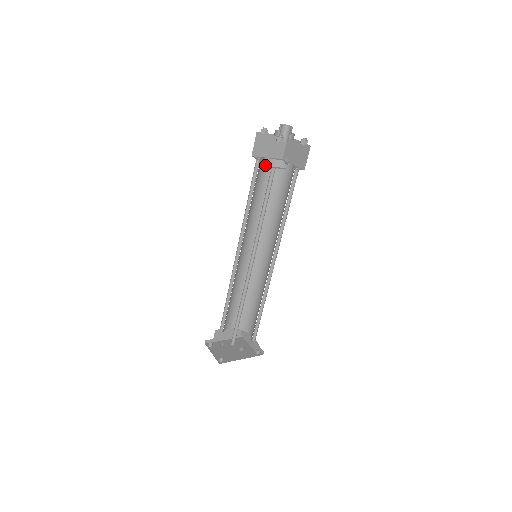
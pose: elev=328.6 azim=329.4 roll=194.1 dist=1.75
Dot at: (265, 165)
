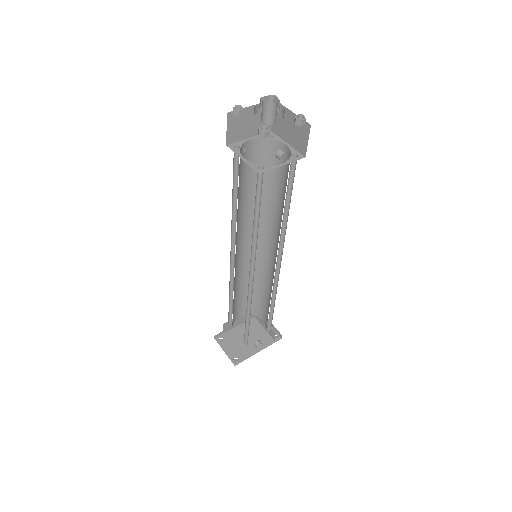
Dot at: (248, 149)
